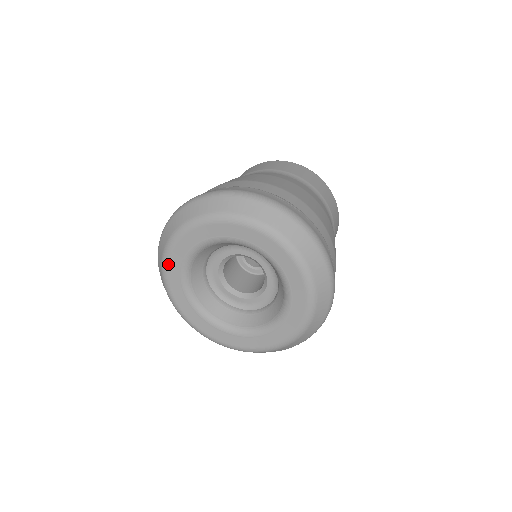
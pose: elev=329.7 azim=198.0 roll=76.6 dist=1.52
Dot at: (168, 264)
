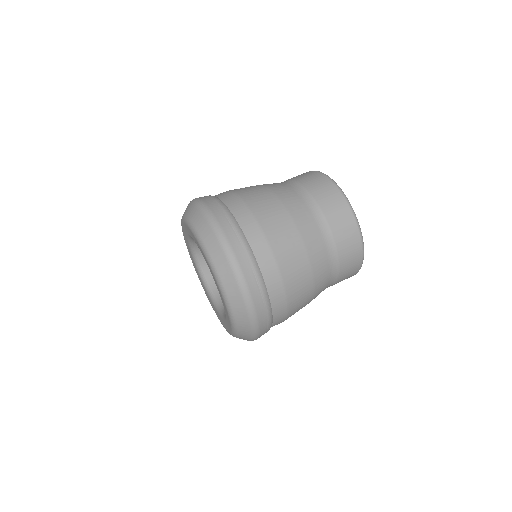
Dot at: (185, 241)
